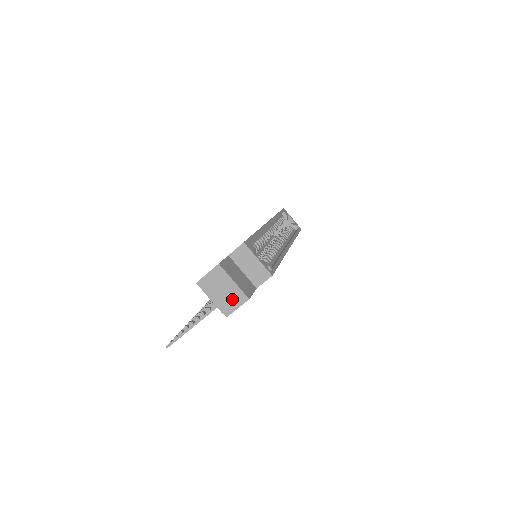
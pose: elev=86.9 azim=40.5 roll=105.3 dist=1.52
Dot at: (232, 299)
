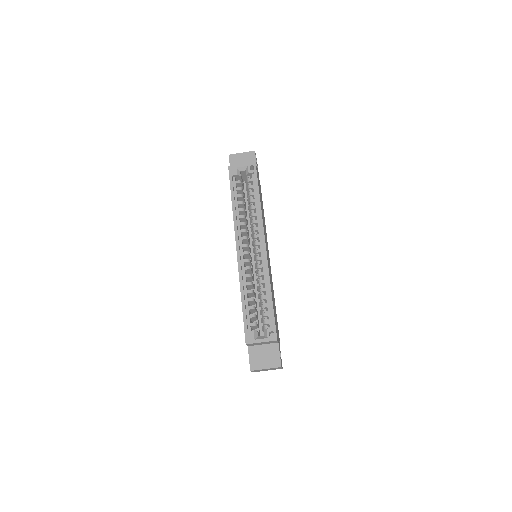
Dot at: occluded
